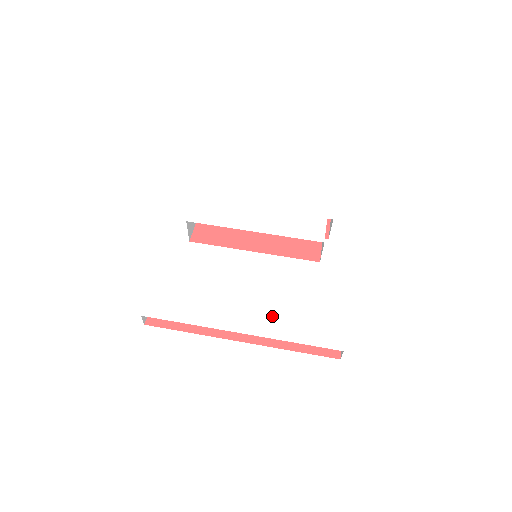
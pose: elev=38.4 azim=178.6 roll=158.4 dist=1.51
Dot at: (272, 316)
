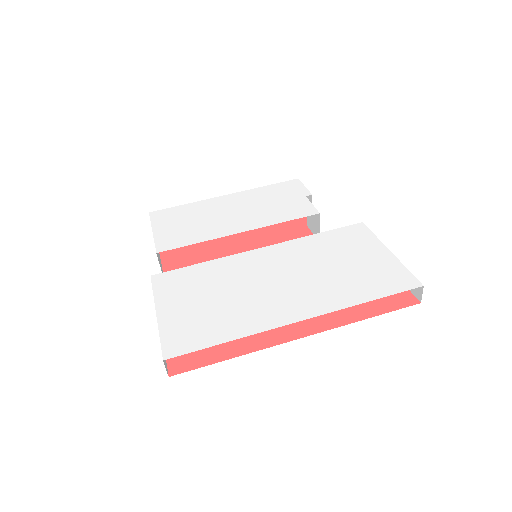
Dot at: (322, 290)
